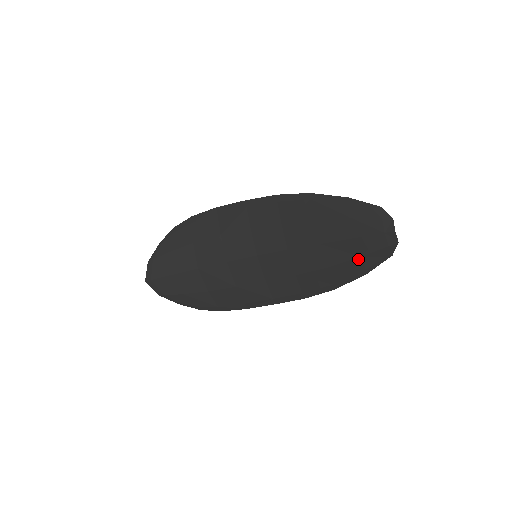
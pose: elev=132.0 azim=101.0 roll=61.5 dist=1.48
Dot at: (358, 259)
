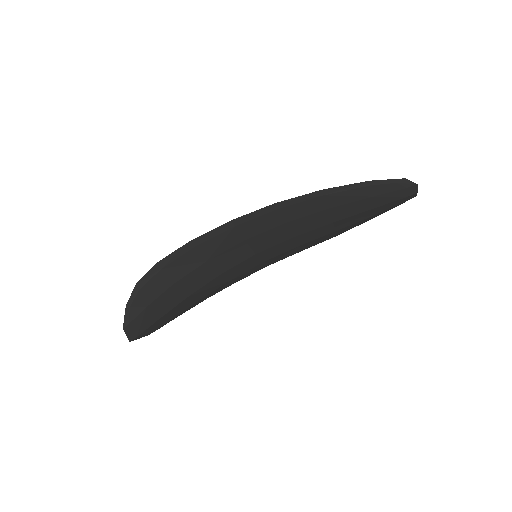
Dot at: (371, 217)
